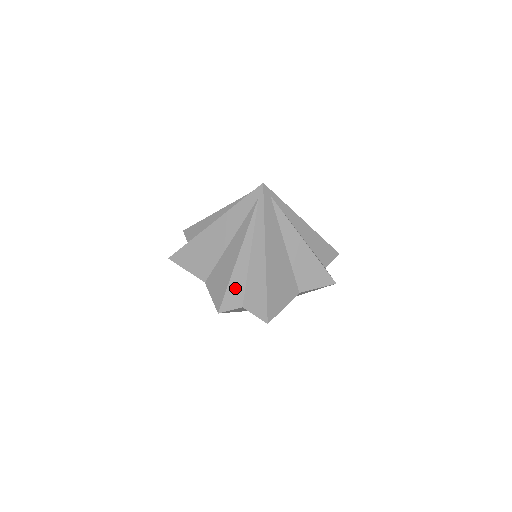
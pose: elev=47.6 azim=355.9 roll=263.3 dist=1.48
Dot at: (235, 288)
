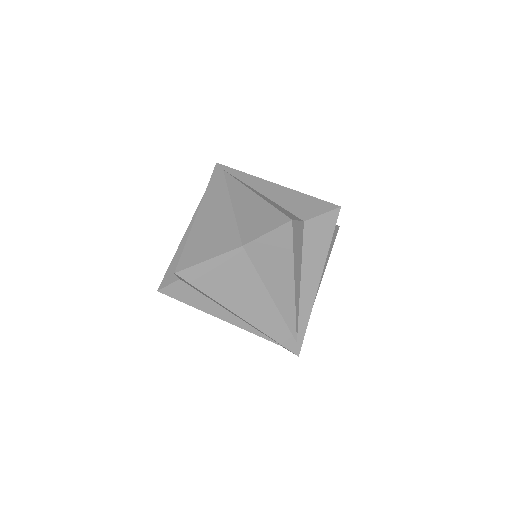
Dot at: (280, 209)
